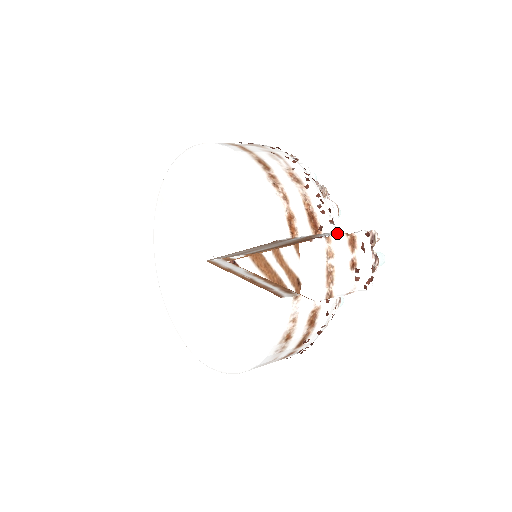
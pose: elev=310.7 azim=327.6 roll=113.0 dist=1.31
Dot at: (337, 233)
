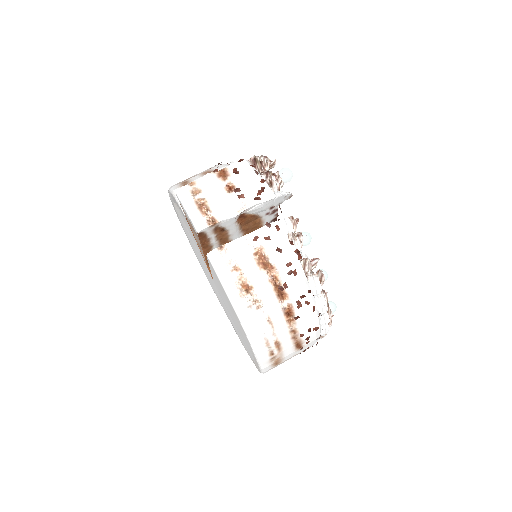
Dot at: occluded
